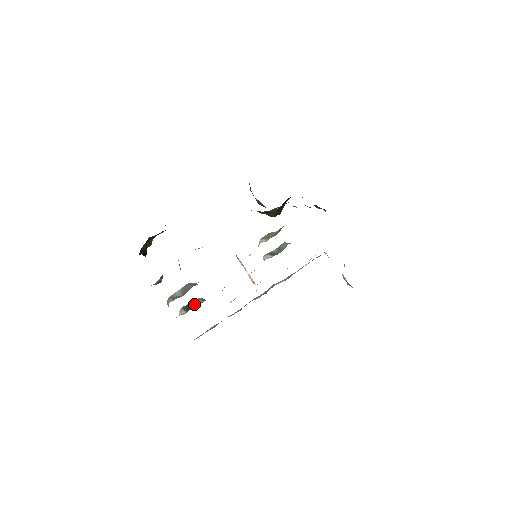
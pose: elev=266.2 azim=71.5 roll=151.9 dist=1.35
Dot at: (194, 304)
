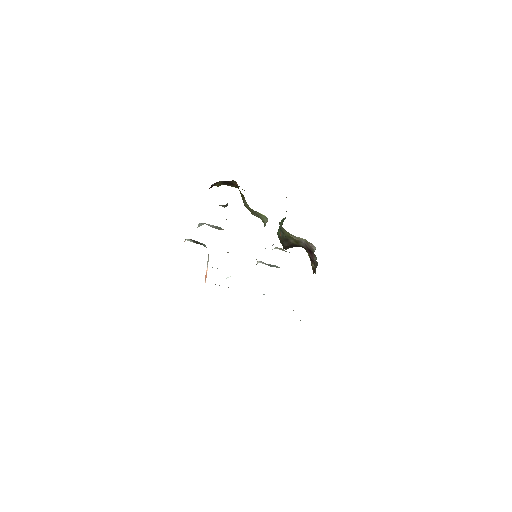
Dot at: (201, 244)
